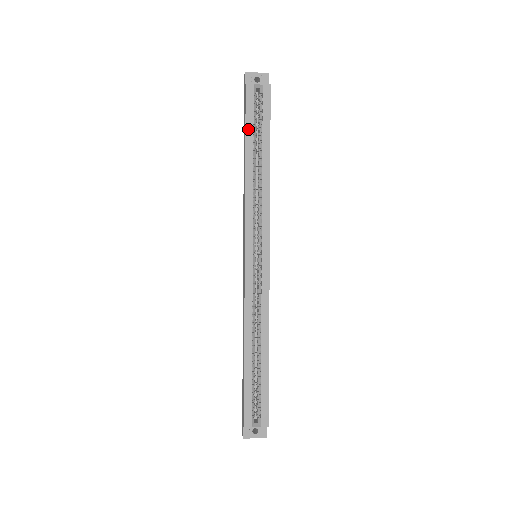
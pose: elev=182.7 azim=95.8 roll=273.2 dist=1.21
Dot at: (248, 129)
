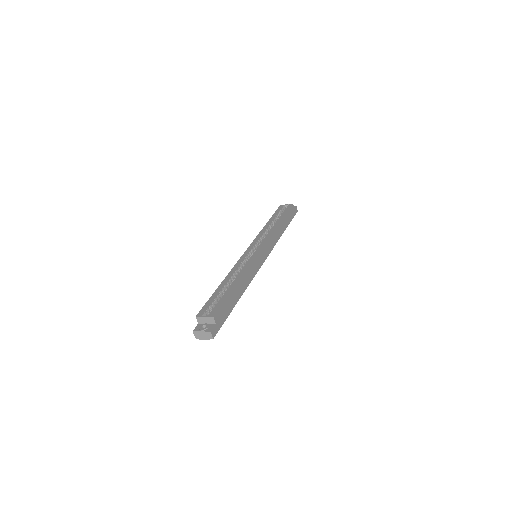
Dot at: (274, 215)
